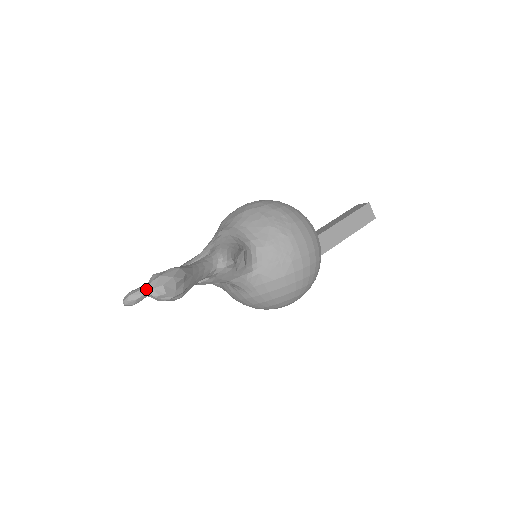
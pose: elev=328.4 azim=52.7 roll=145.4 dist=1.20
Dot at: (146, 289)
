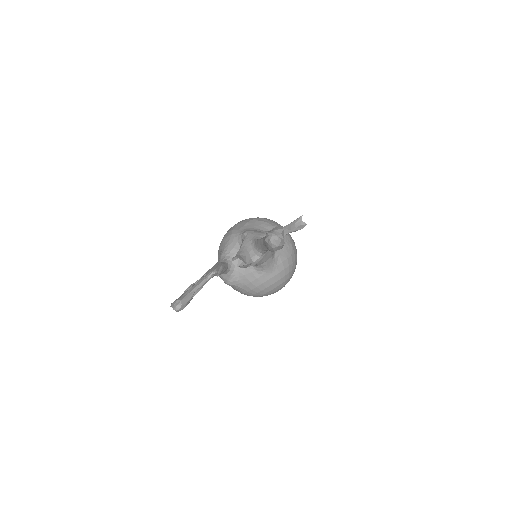
Dot at: (272, 238)
